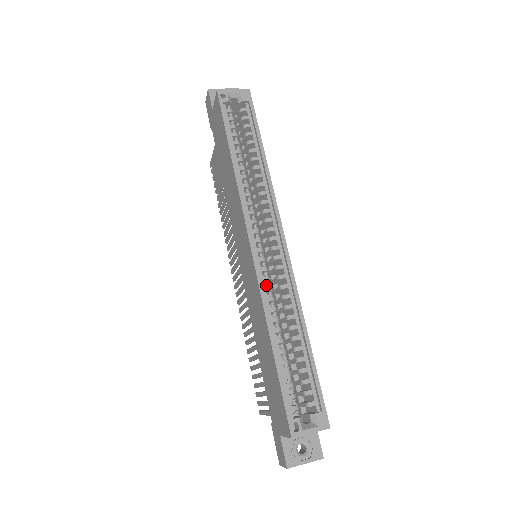
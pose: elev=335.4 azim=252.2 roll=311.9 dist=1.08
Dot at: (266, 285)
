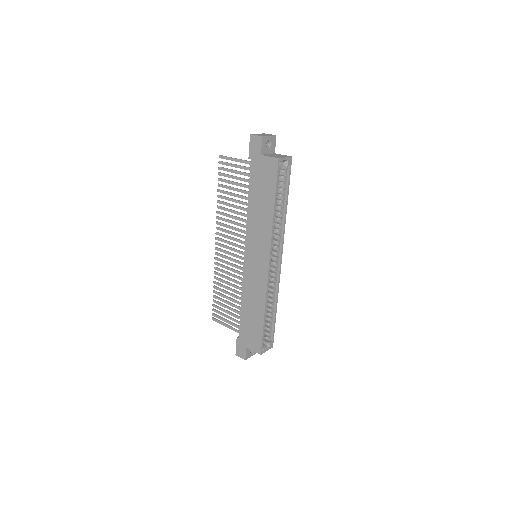
Dot at: occluded
